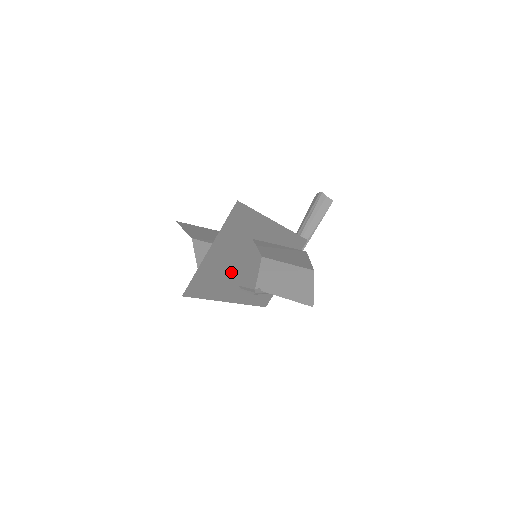
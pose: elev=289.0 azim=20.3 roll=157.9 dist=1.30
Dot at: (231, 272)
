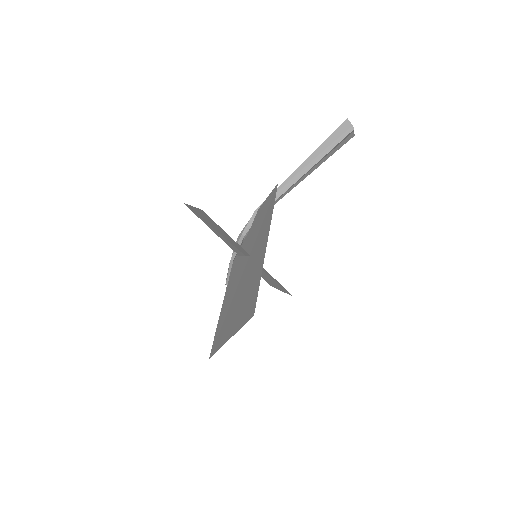
Dot at: occluded
